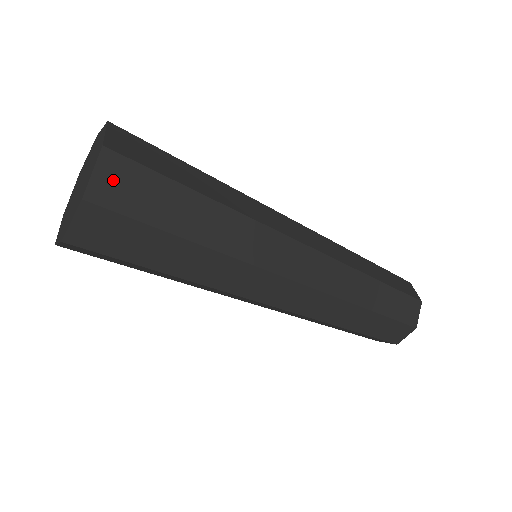
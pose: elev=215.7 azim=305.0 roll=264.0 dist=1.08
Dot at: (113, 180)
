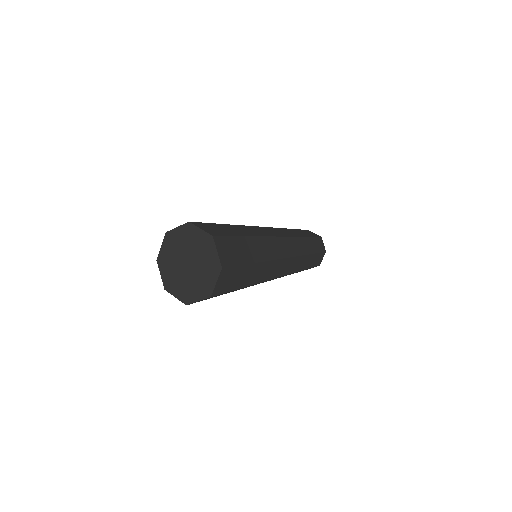
Dot at: (224, 251)
